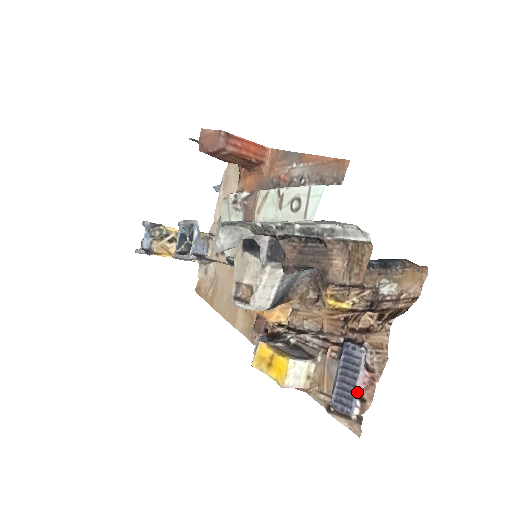
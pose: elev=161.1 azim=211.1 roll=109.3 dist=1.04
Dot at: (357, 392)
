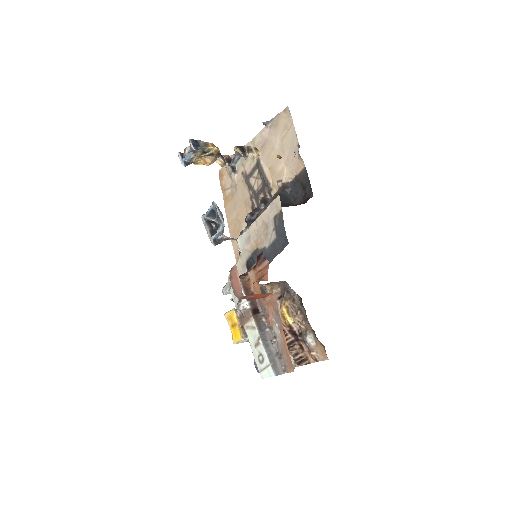
Dot at: occluded
